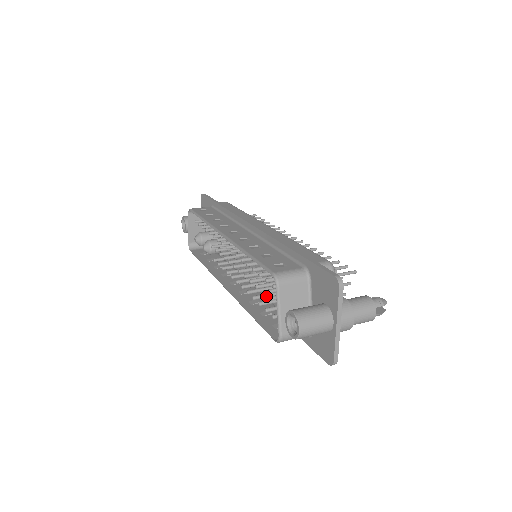
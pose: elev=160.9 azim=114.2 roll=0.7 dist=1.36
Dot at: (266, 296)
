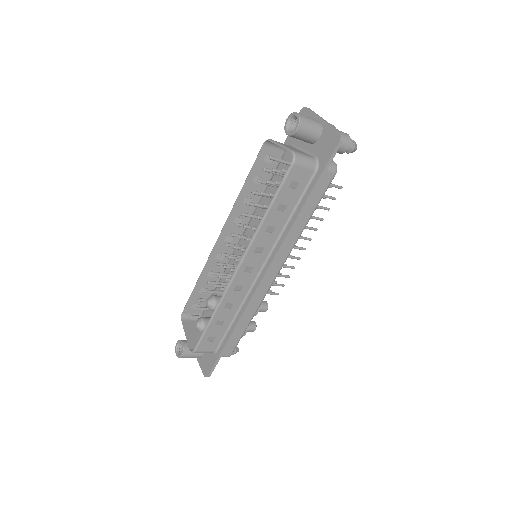
Dot at: occluded
